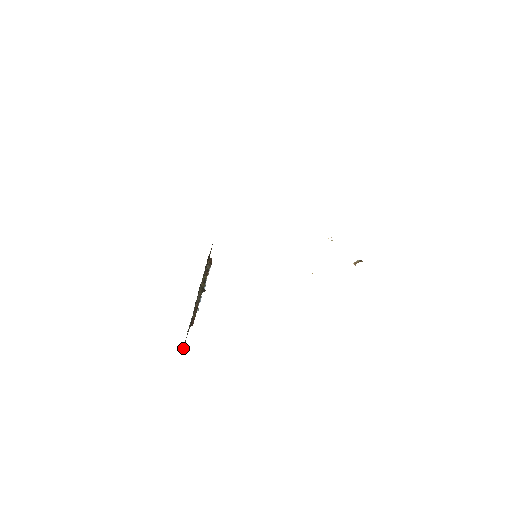
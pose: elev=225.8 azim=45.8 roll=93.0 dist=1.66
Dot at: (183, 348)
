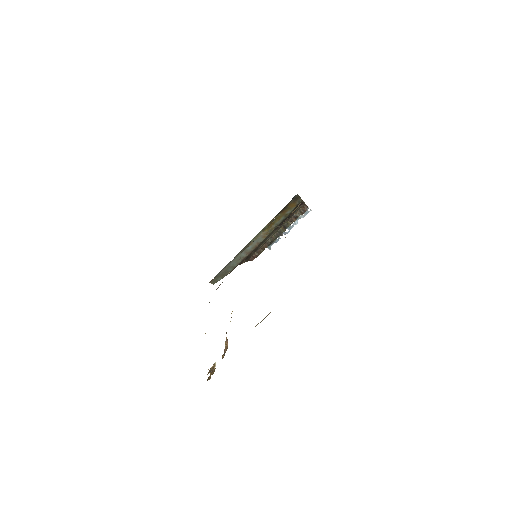
Dot at: (221, 278)
